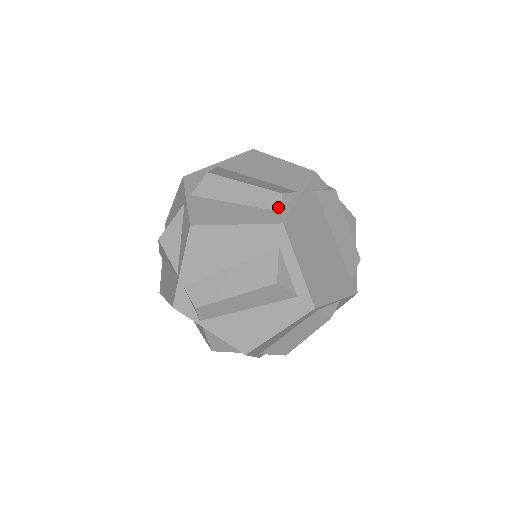
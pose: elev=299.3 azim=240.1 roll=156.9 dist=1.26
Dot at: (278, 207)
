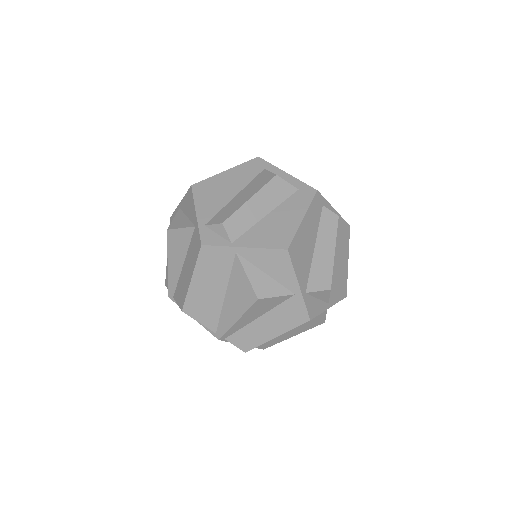
Dot at: occluded
